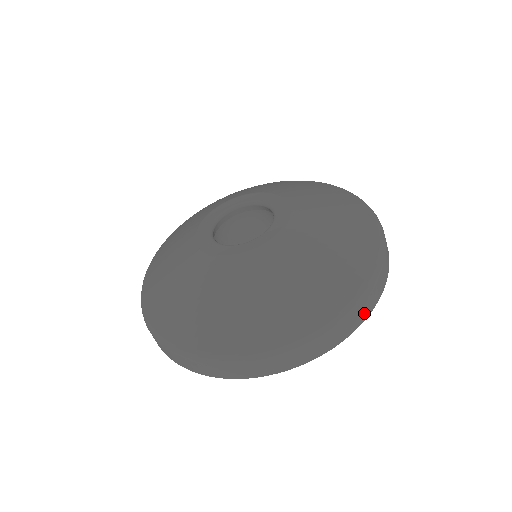
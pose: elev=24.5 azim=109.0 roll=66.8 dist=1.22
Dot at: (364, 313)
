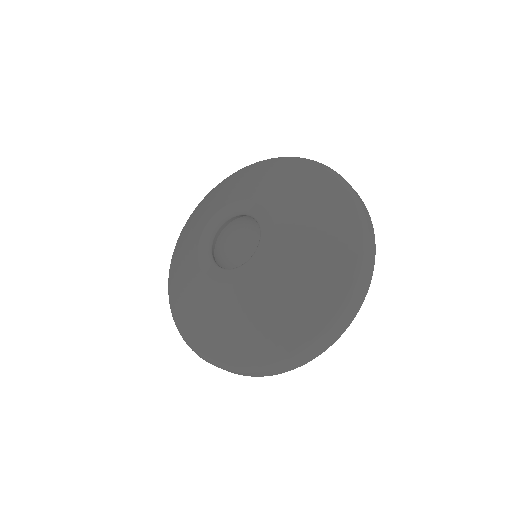
Dot at: (338, 334)
